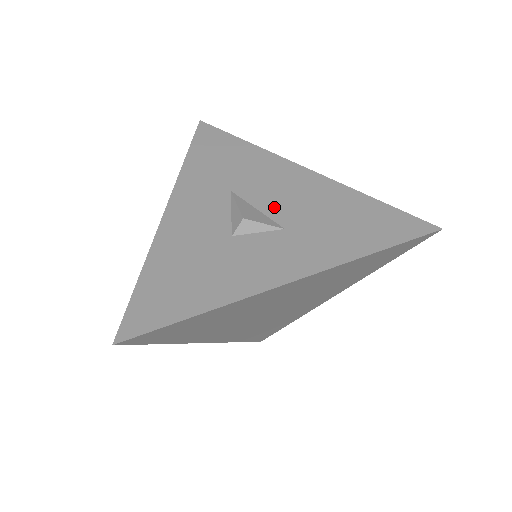
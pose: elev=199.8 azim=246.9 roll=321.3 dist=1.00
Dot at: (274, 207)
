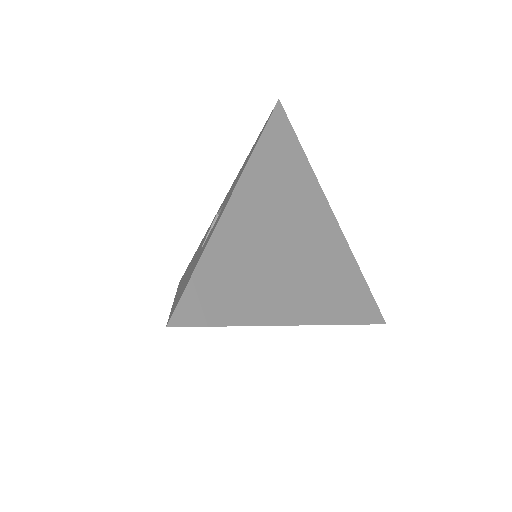
Dot at: occluded
